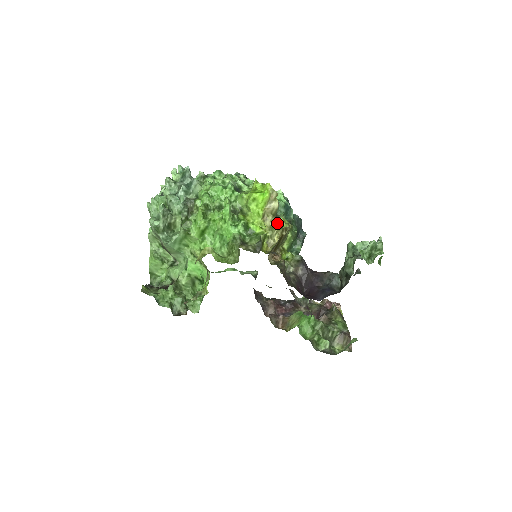
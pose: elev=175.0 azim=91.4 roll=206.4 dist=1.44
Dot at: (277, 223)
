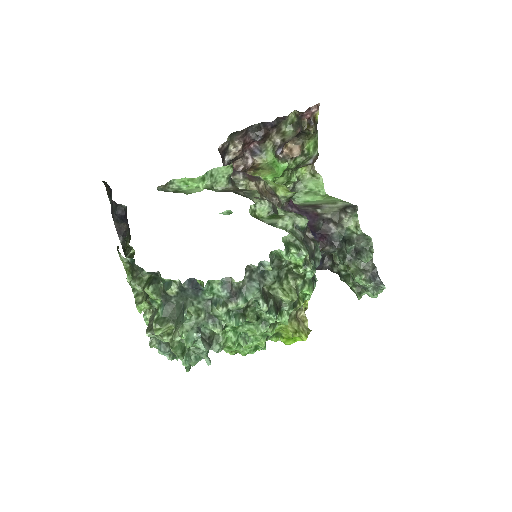
Dot at: occluded
